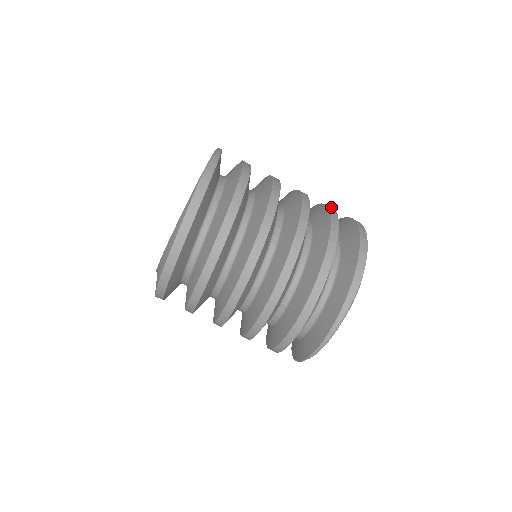
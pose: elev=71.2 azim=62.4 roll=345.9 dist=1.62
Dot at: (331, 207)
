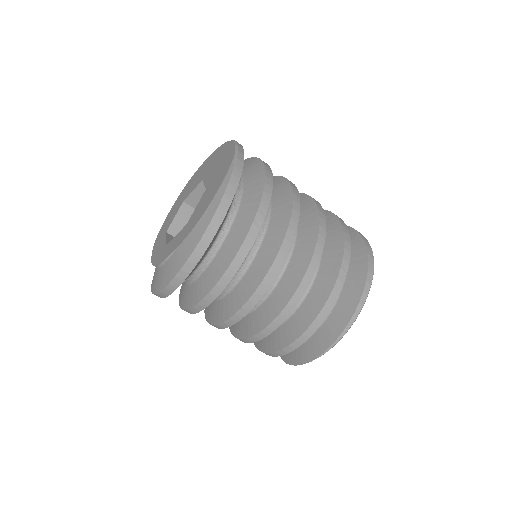
Dot at: occluded
